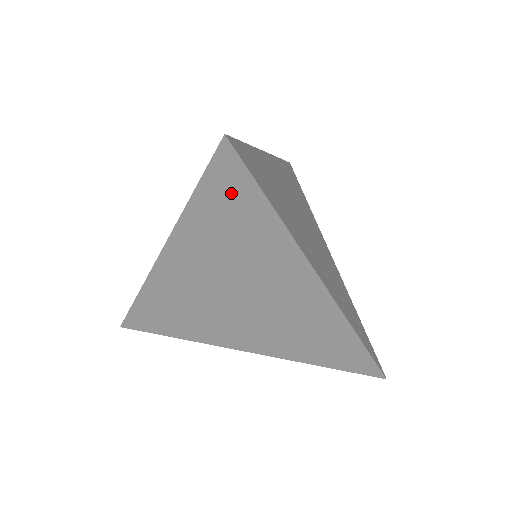
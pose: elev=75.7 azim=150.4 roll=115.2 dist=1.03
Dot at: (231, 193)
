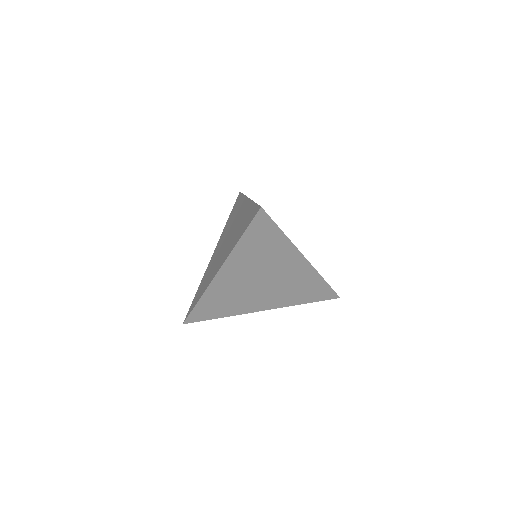
Dot at: occluded
